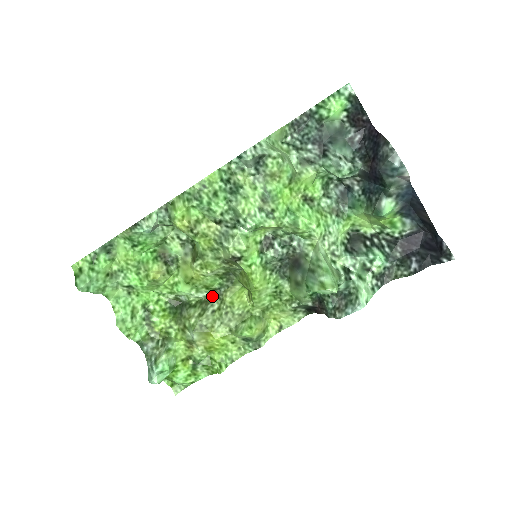
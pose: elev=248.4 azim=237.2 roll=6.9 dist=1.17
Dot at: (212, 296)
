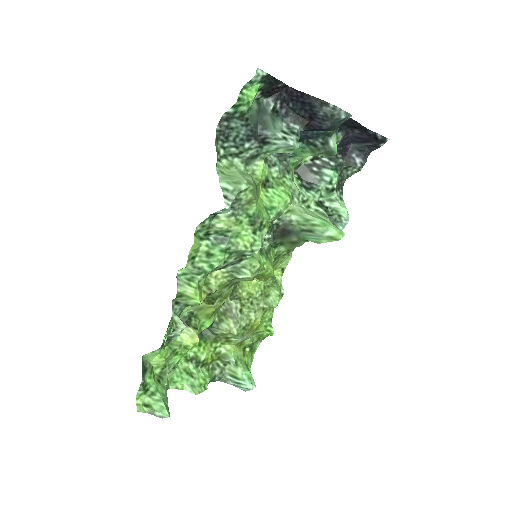
Dot at: (226, 302)
